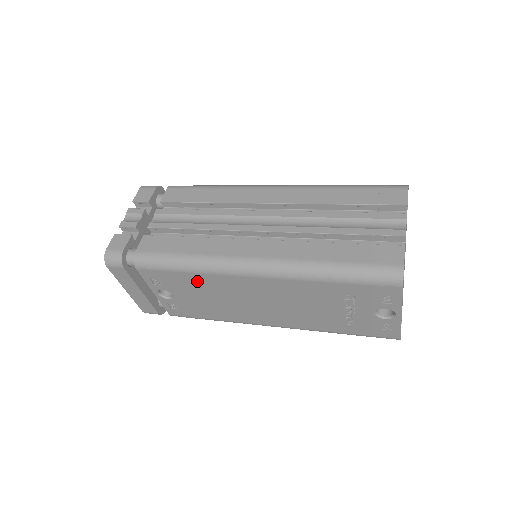
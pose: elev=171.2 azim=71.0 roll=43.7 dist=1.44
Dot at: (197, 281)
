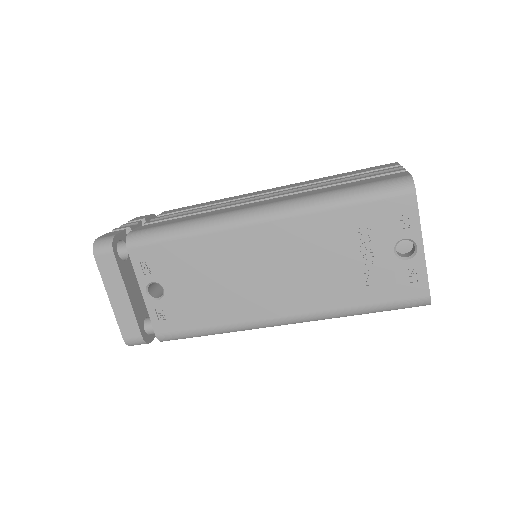
Dot at: (194, 251)
